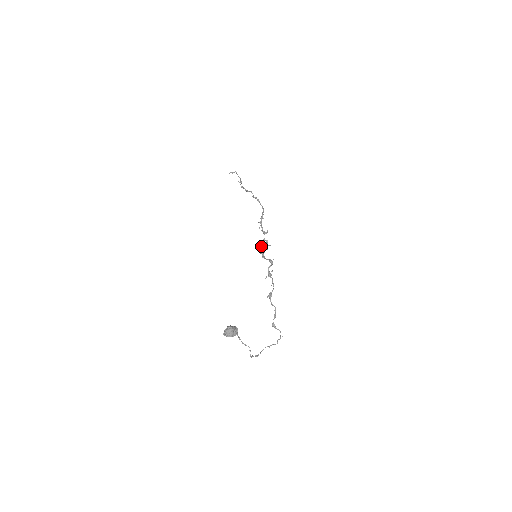
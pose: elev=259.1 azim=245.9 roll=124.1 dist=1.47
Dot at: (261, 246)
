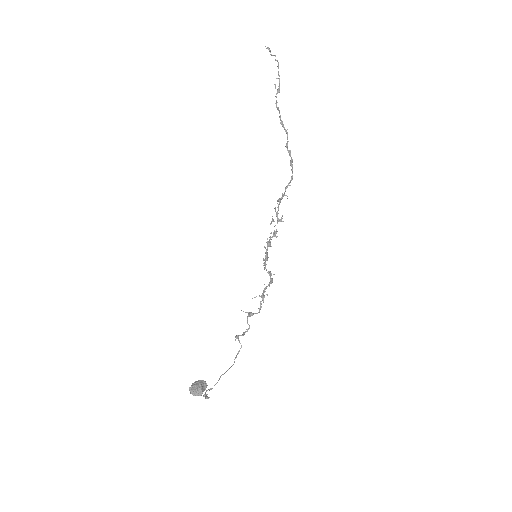
Dot at: (267, 243)
